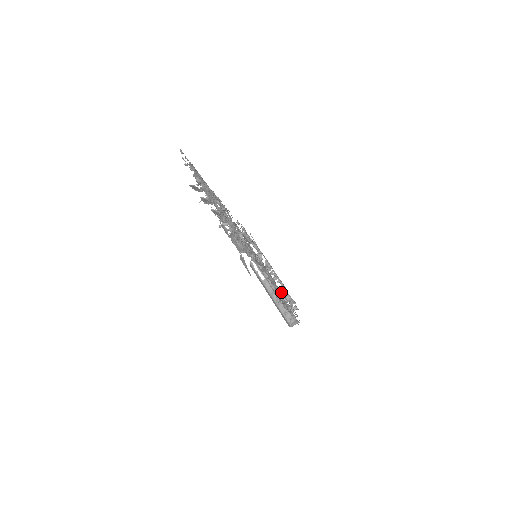
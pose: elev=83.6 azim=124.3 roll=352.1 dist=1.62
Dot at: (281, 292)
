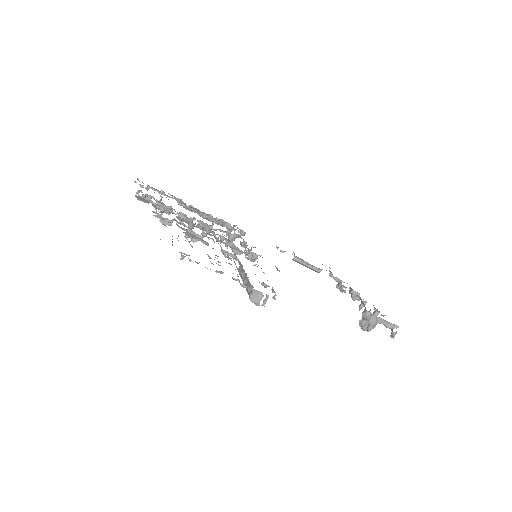
Dot at: occluded
